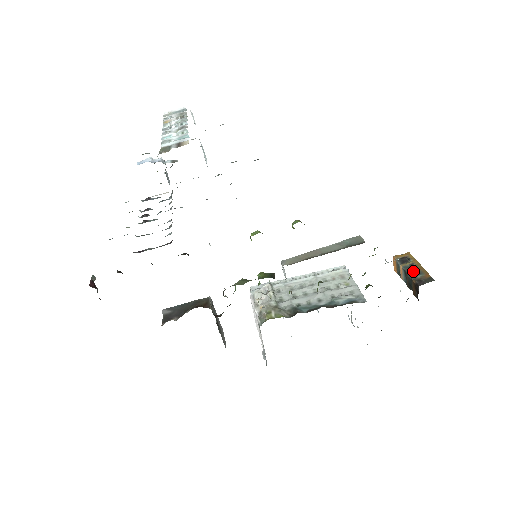
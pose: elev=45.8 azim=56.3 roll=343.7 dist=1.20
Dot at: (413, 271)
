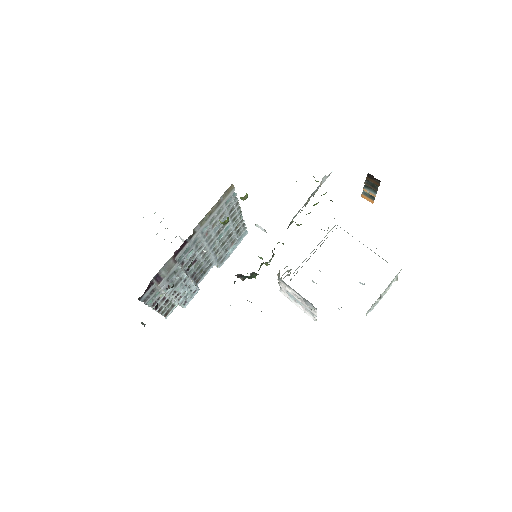
Dot at: occluded
